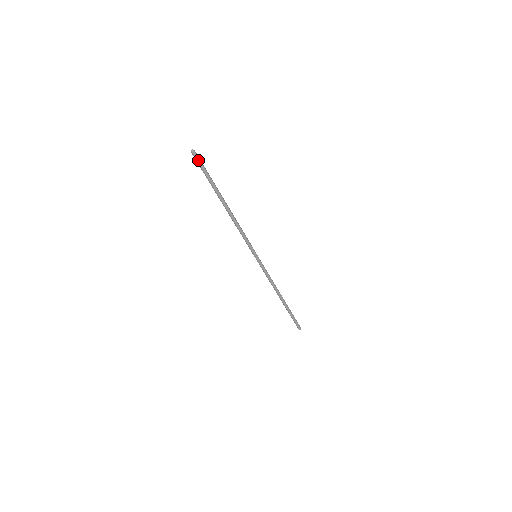
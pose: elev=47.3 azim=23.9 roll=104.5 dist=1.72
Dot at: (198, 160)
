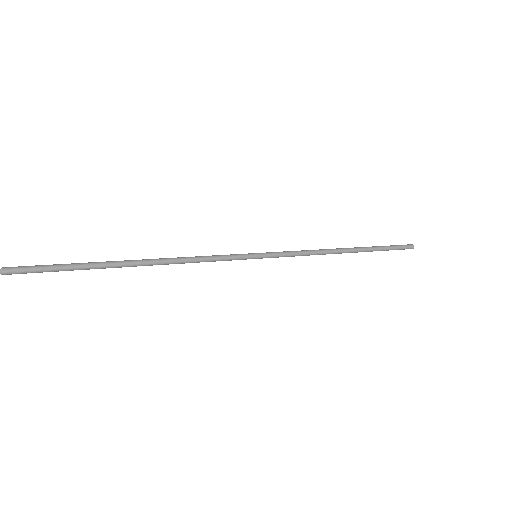
Dot at: (24, 272)
